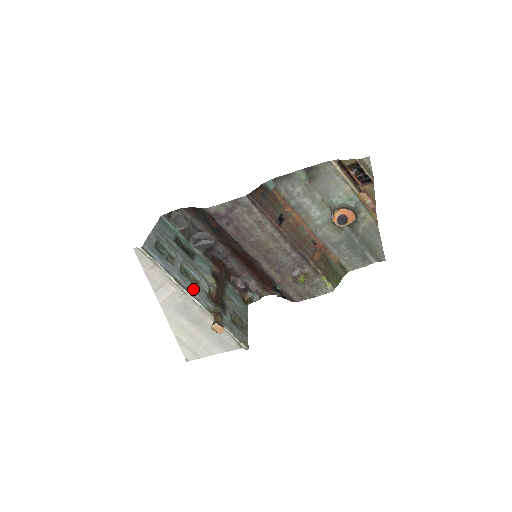
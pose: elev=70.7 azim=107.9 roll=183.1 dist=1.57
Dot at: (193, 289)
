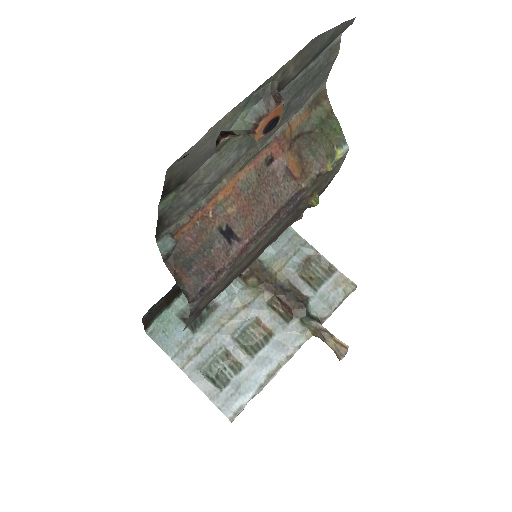
Dot at: (279, 350)
